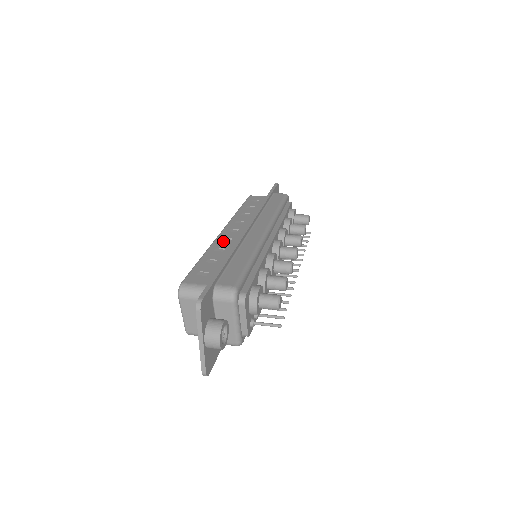
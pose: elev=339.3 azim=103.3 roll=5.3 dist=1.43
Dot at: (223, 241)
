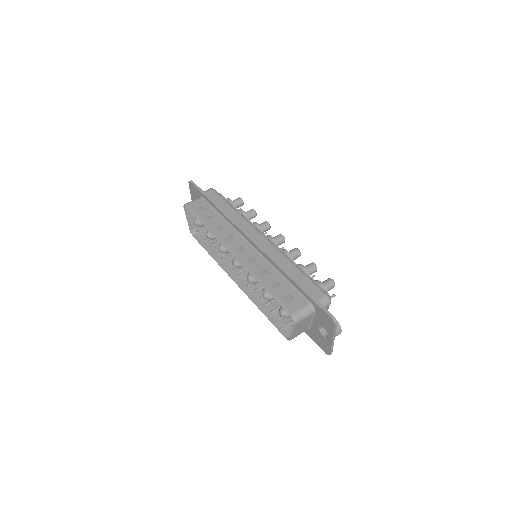
Dot at: (252, 263)
